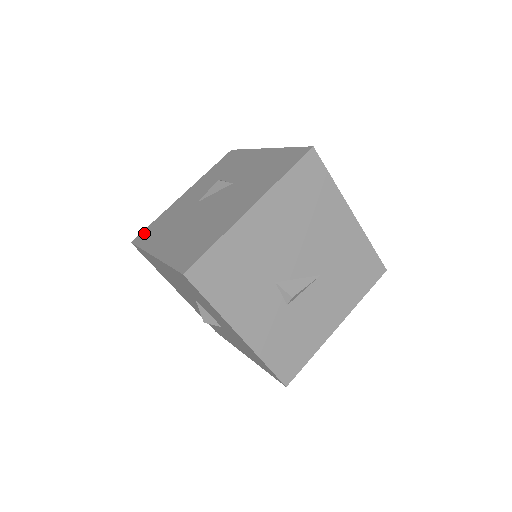
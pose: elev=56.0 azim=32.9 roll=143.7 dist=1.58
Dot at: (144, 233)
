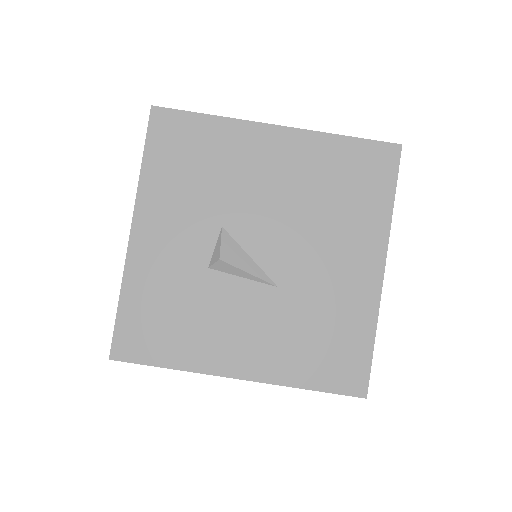
Dot at: occluded
